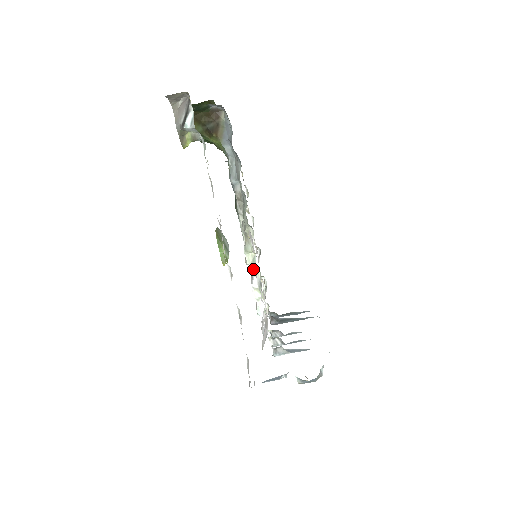
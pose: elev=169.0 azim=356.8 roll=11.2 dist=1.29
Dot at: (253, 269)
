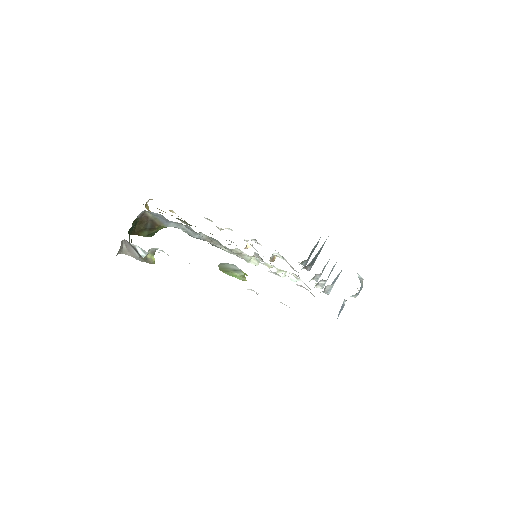
Dot at: occluded
